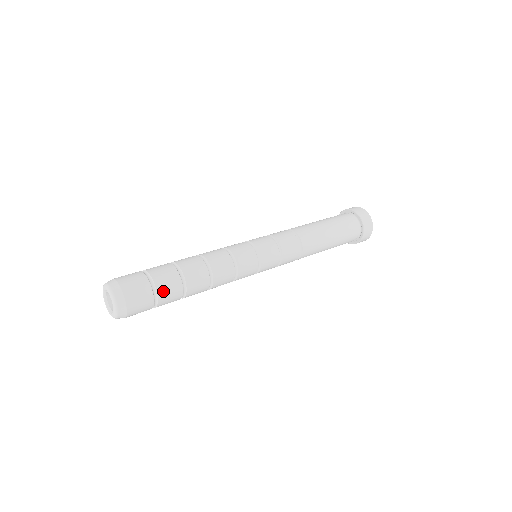
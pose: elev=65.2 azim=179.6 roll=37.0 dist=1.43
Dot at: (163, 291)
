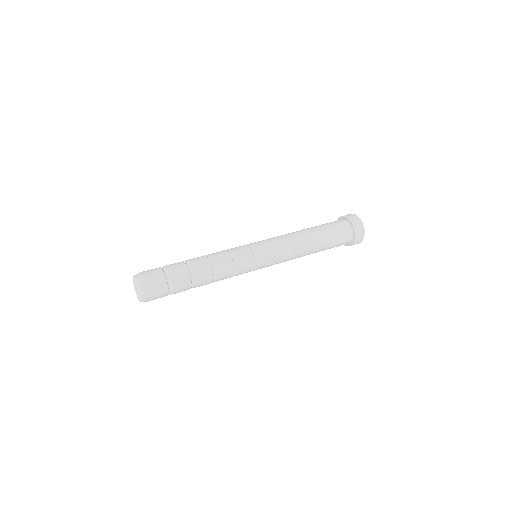
Dot at: occluded
